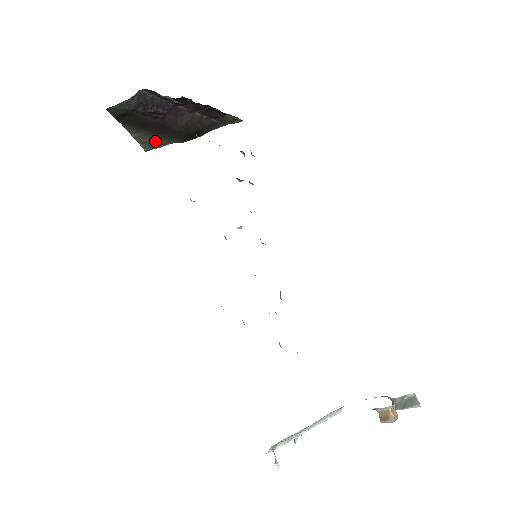
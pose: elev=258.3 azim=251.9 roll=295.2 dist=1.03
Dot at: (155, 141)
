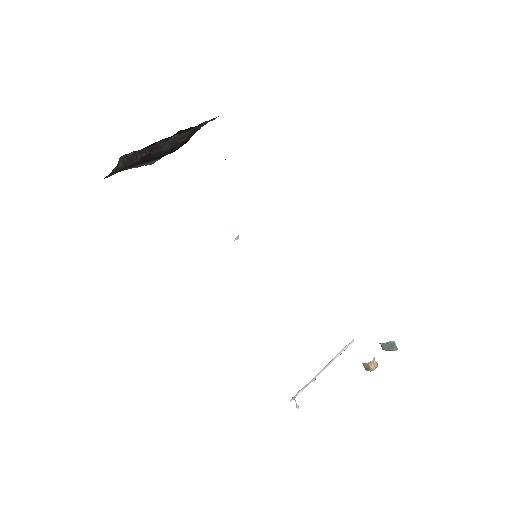
Dot at: occluded
